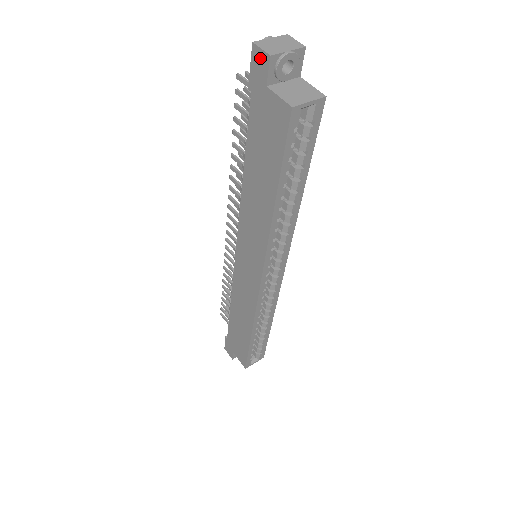
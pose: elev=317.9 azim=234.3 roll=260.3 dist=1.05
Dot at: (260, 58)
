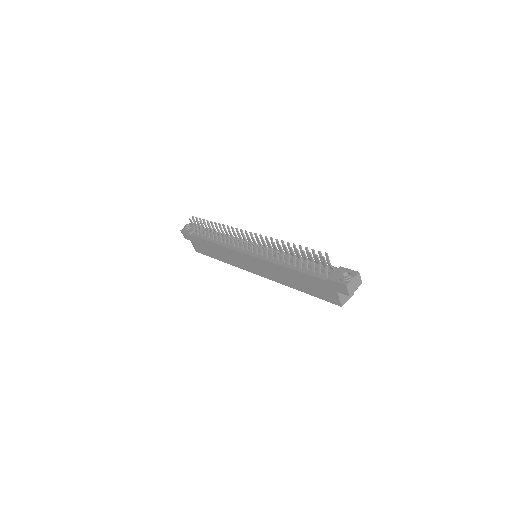
Dot at: (344, 290)
